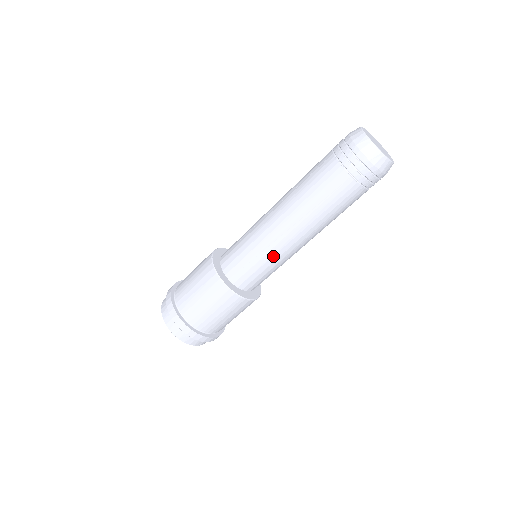
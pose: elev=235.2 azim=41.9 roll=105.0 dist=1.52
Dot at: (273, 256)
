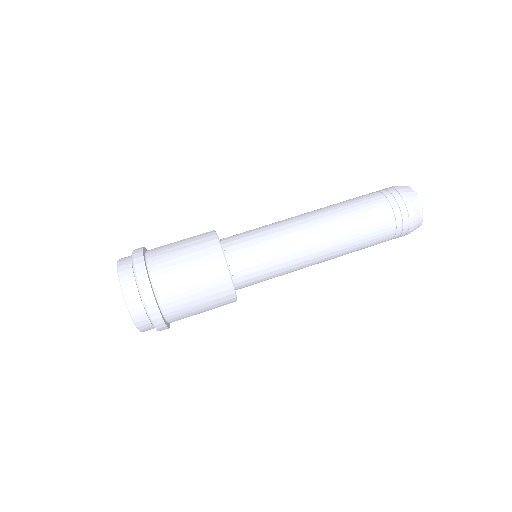
Dot at: (285, 250)
